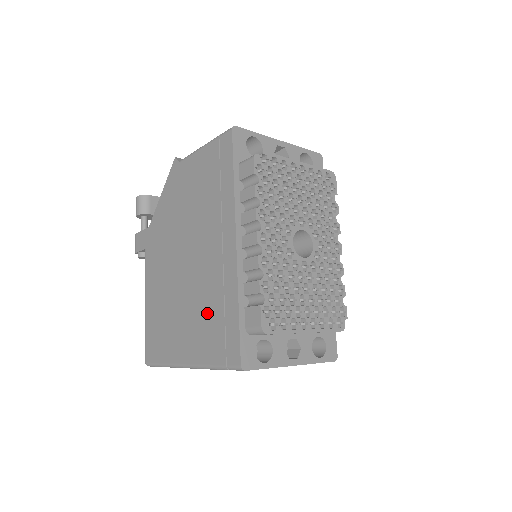
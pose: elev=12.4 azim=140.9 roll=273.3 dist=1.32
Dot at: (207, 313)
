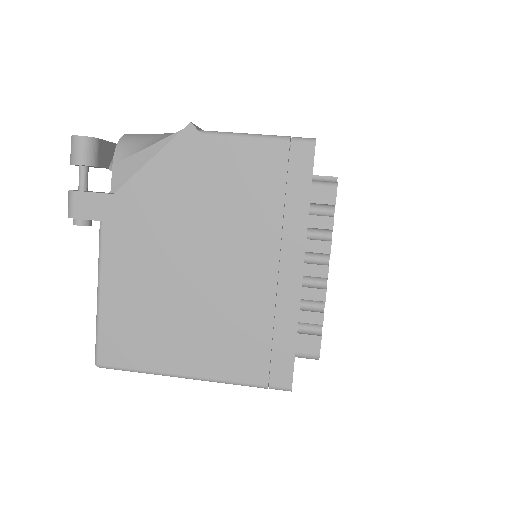
Dot at: (242, 331)
